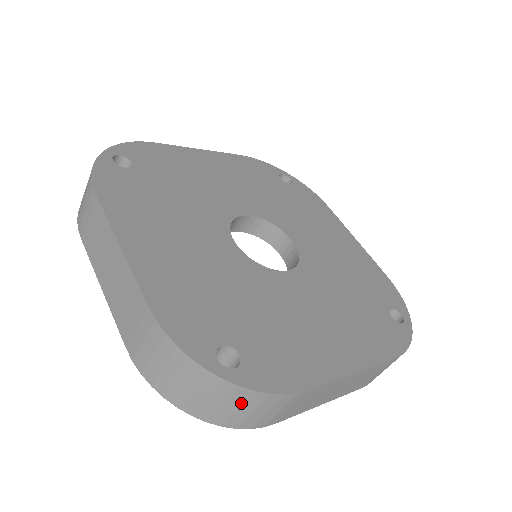
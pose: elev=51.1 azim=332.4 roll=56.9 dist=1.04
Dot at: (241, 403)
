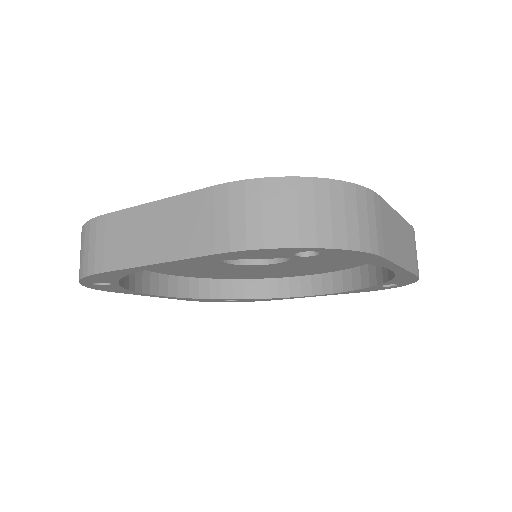
Dot at: (343, 204)
